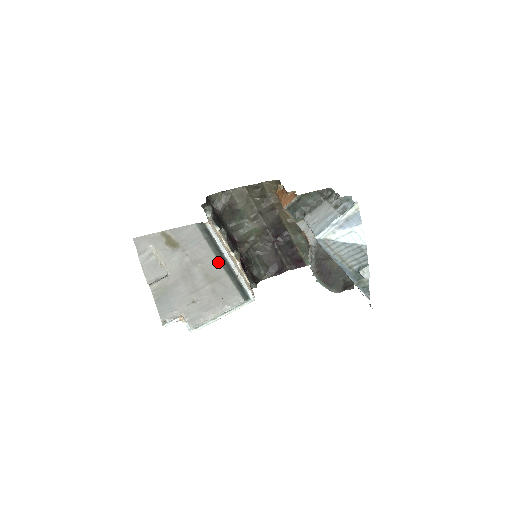
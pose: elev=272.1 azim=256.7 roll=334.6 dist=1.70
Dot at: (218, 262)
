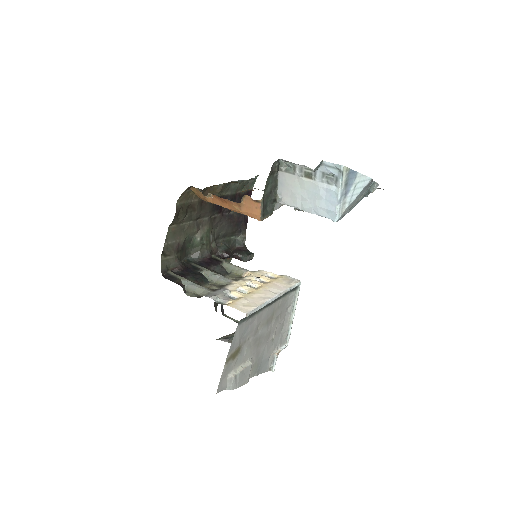
Dot at: (266, 309)
